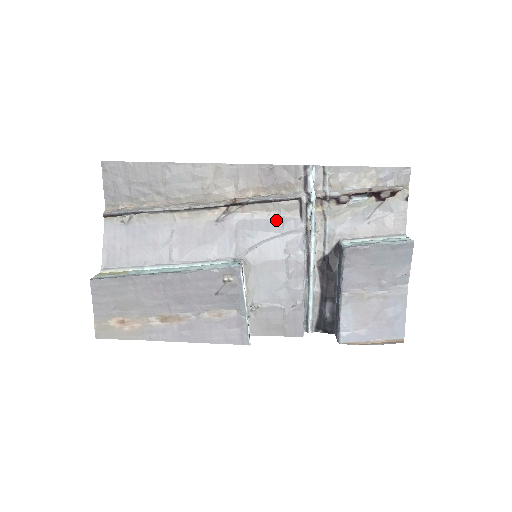
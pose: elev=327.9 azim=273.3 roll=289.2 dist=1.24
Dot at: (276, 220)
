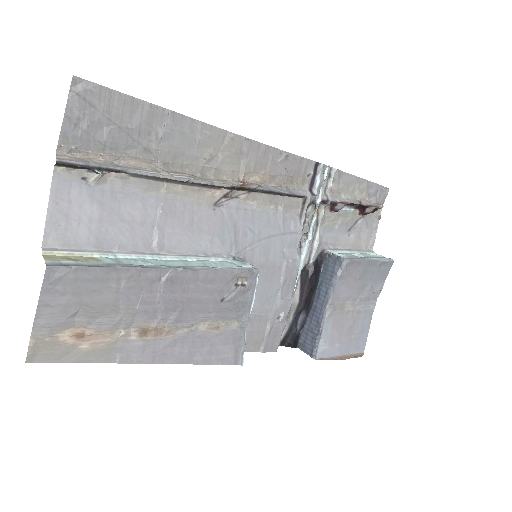
Dot at: (277, 216)
